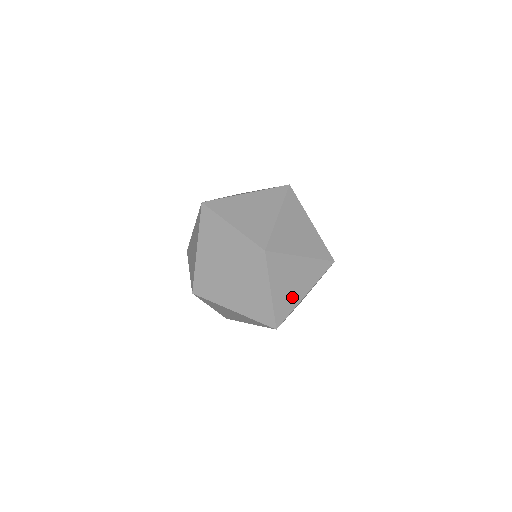
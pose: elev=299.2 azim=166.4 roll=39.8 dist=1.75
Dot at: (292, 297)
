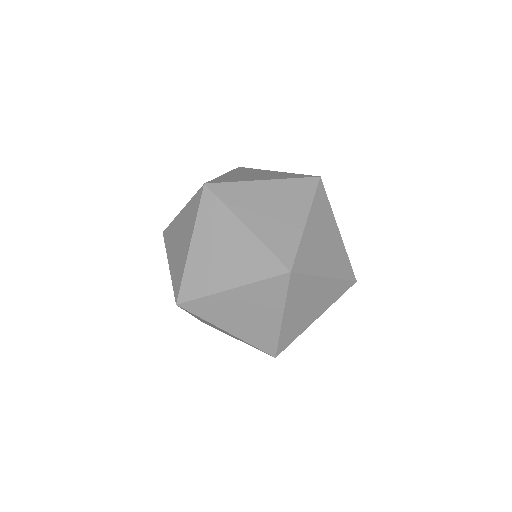
Dot at: (218, 329)
